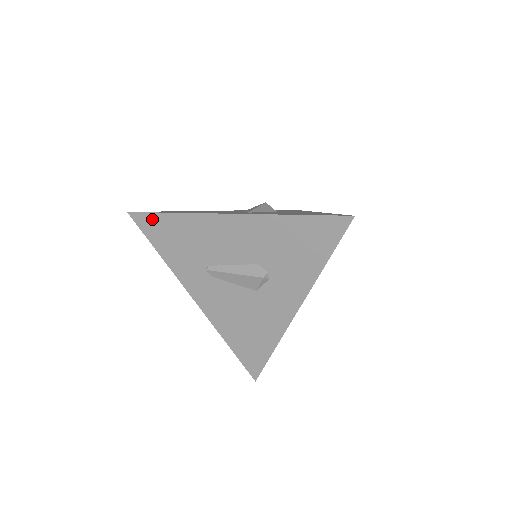
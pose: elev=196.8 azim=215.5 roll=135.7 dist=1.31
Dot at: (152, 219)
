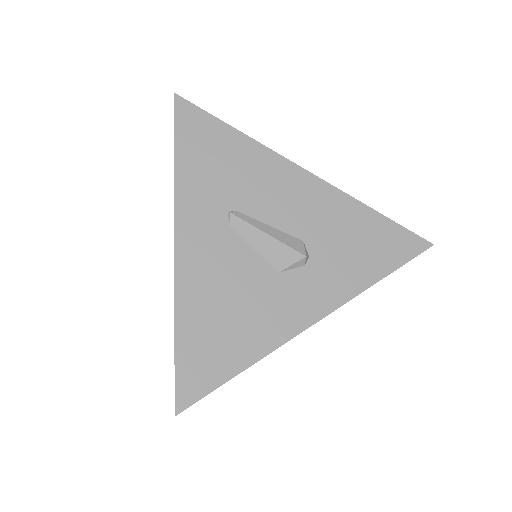
Dot at: (203, 120)
